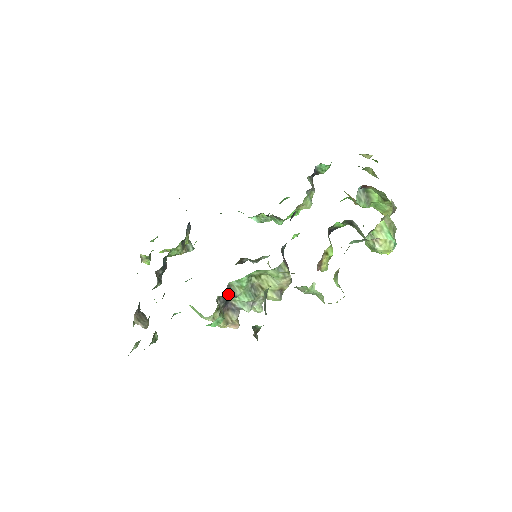
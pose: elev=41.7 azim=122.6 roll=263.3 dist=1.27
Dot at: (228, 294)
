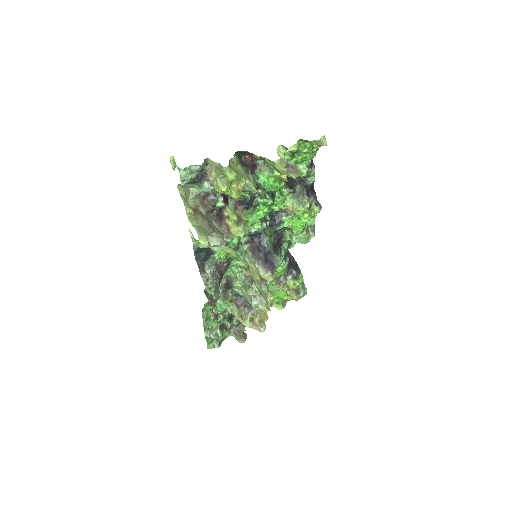
Dot at: (228, 283)
